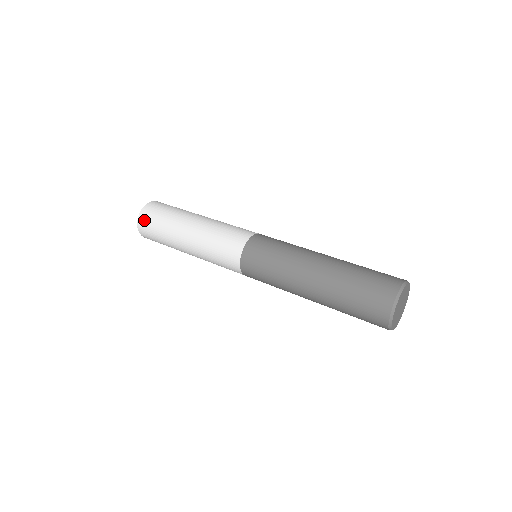
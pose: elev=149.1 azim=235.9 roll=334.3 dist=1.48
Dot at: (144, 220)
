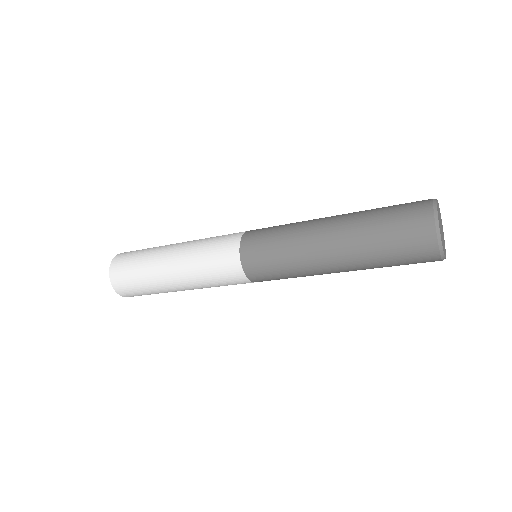
Dot at: occluded
